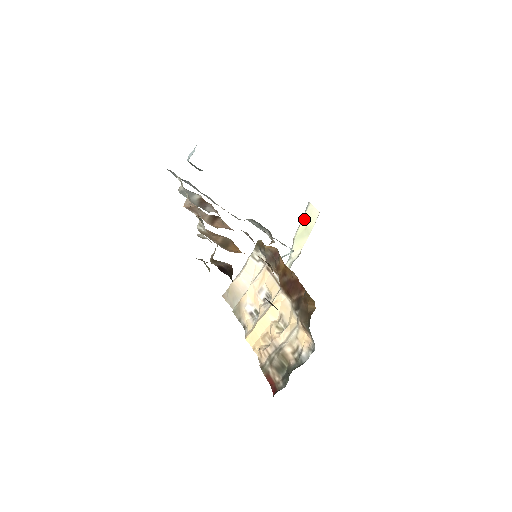
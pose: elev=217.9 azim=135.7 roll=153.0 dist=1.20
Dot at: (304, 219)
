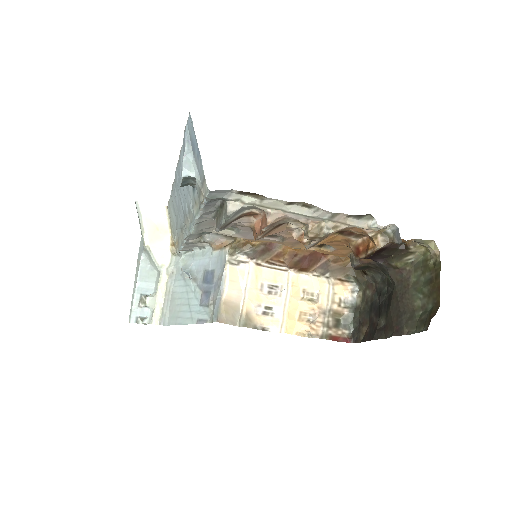
Dot at: (147, 221)
